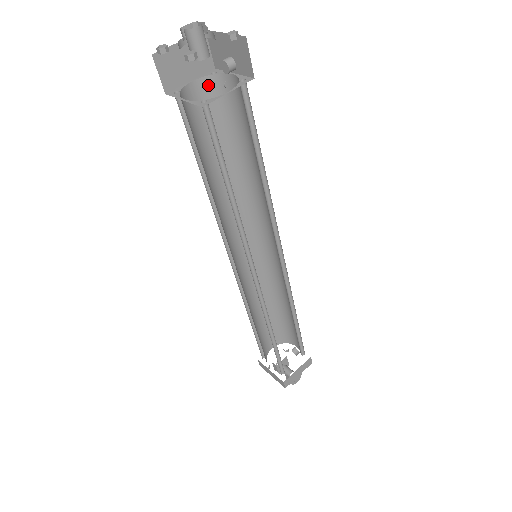
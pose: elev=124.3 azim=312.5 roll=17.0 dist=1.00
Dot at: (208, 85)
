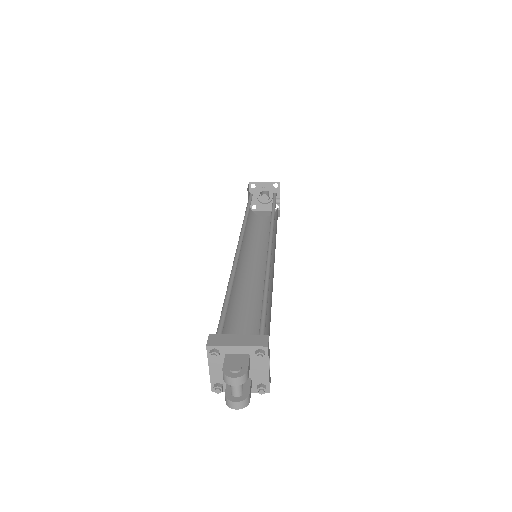
Dot at: occluded
